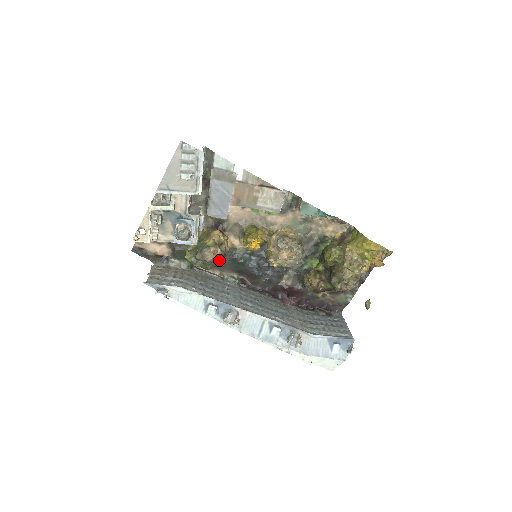
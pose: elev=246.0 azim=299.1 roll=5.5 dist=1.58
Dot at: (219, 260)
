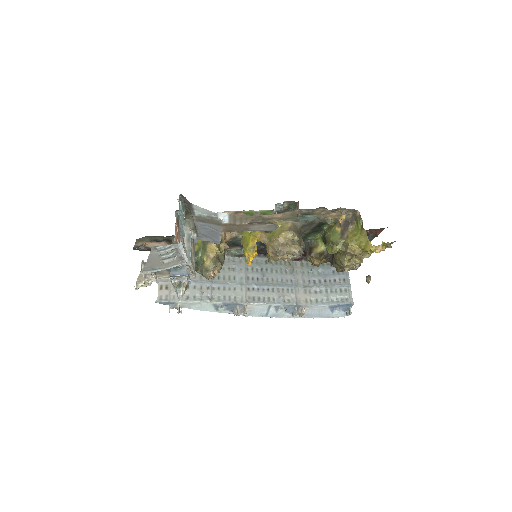
Dot at: (220, 269)
